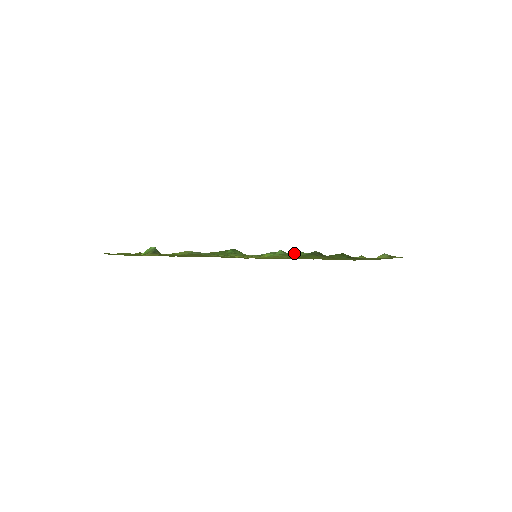
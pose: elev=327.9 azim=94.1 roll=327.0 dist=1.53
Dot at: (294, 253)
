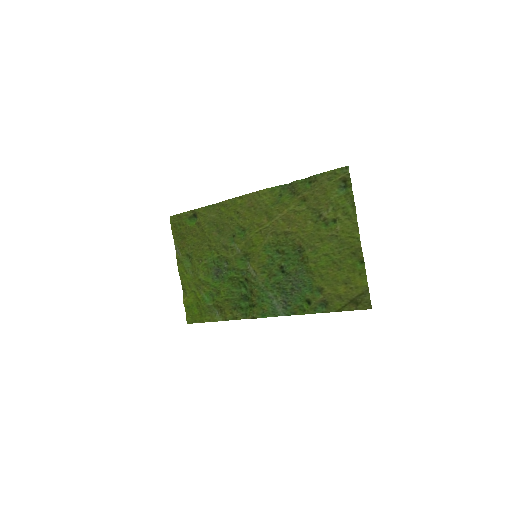
Dot at: (287, 257)
